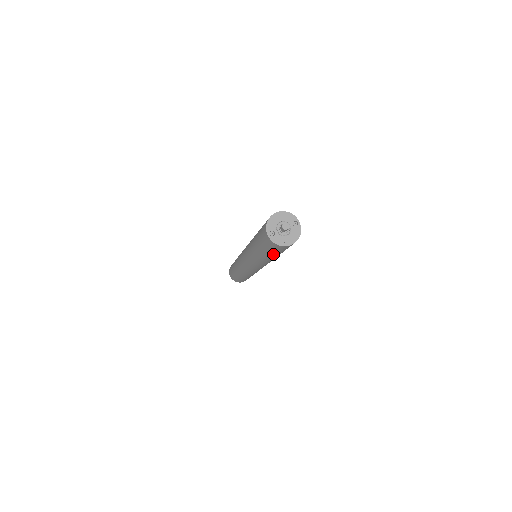
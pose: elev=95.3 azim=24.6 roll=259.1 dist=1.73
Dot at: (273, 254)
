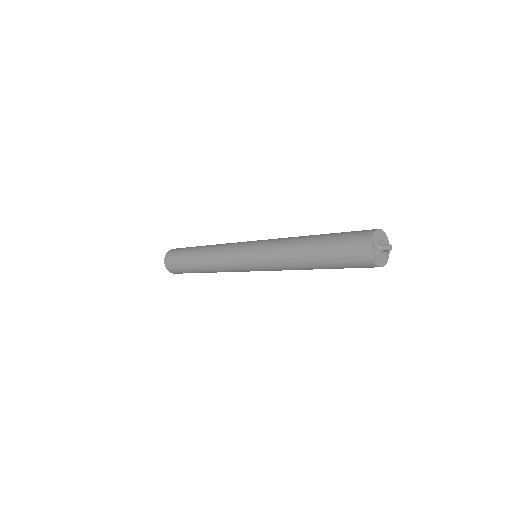
Dot at: (332, 264)
